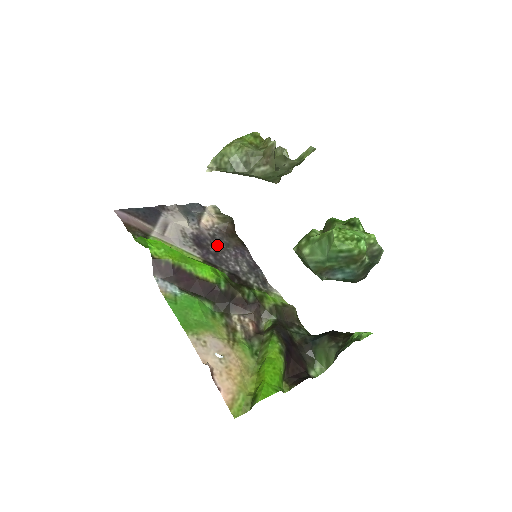
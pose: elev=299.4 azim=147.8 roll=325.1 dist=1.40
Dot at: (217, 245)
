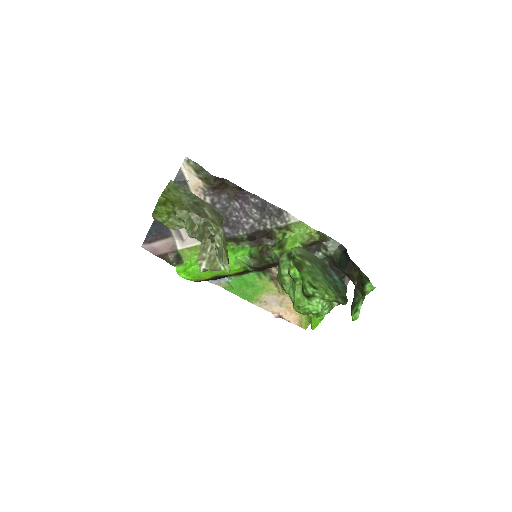
Dot at: (222, 211)
